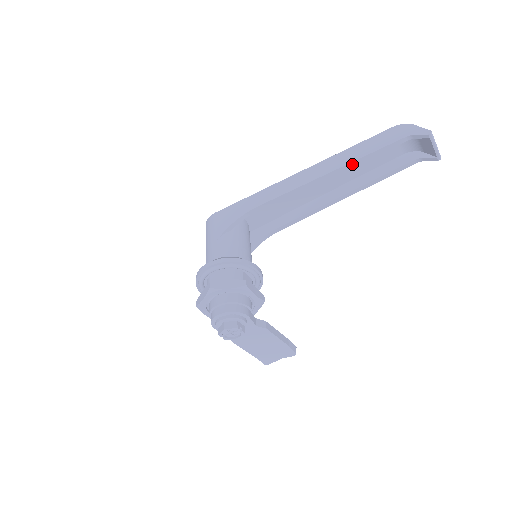
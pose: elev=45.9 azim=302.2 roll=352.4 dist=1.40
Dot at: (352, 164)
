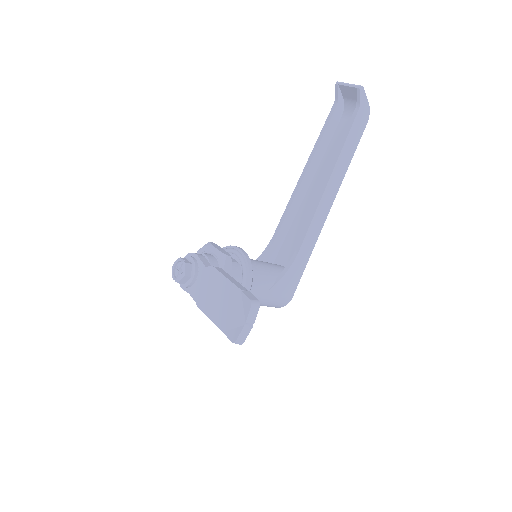
Dot at: (314, 151)
